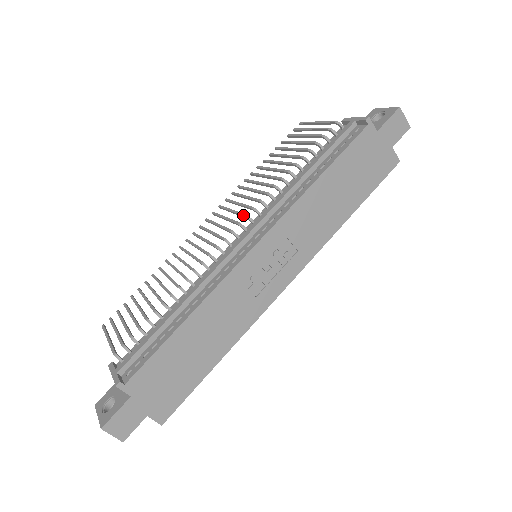
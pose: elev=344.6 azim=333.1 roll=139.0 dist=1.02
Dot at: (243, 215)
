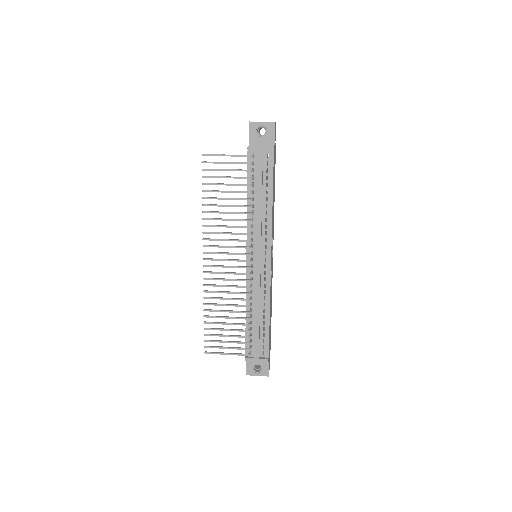
Dot at: (246, 248)
